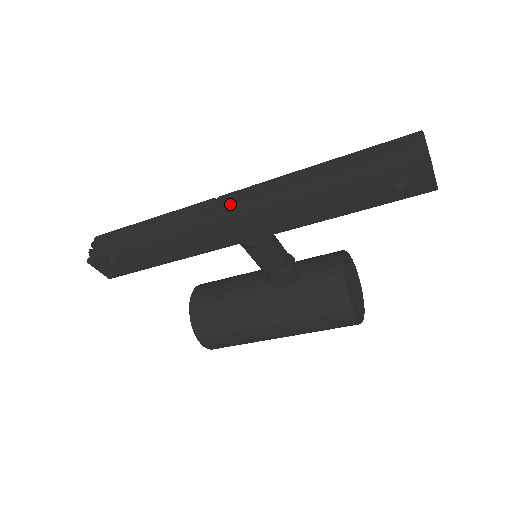
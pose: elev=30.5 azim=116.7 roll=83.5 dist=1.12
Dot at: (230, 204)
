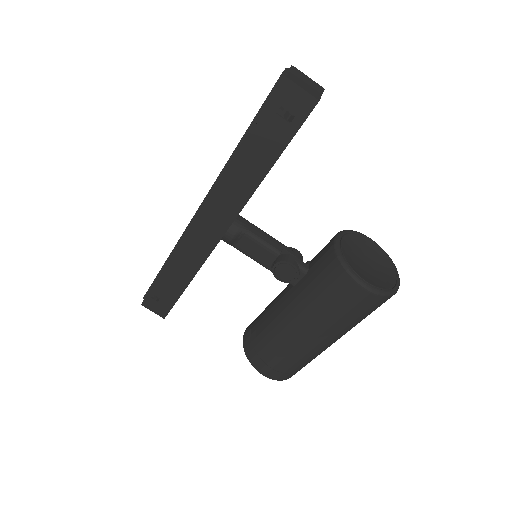
Dot at: occluded
